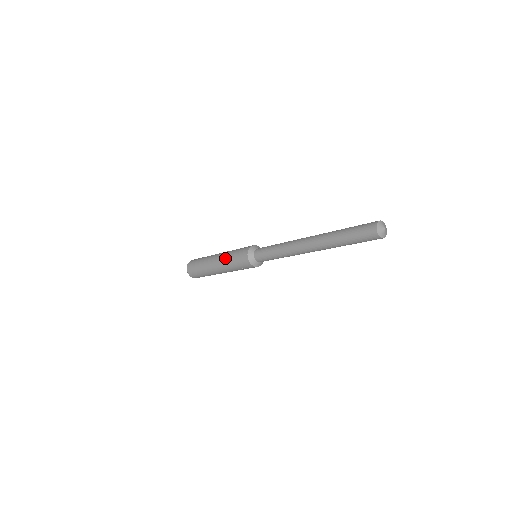
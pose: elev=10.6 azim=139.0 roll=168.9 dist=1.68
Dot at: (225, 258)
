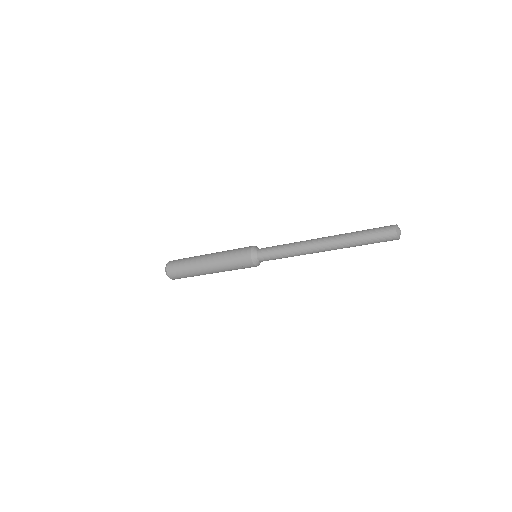
Dot at: (223, 252)
